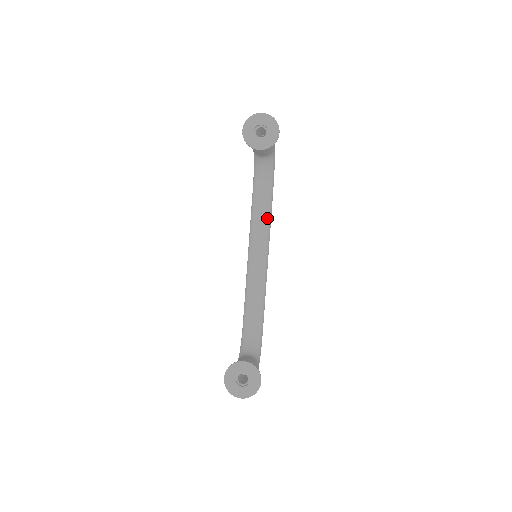
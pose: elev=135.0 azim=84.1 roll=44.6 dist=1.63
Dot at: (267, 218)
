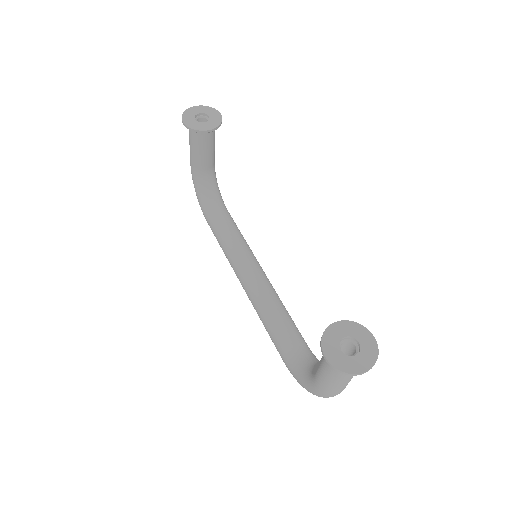
Dot at: (240, 235)
